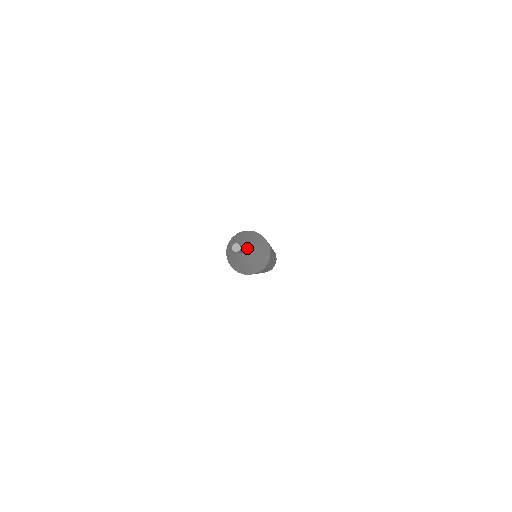
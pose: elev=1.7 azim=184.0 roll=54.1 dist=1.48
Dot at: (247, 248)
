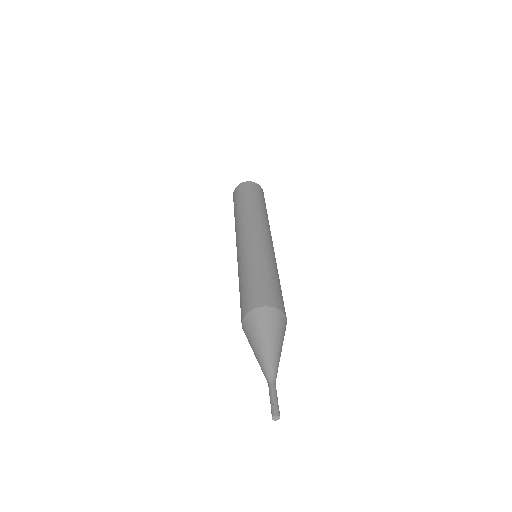
Dot at: (275, 378)
